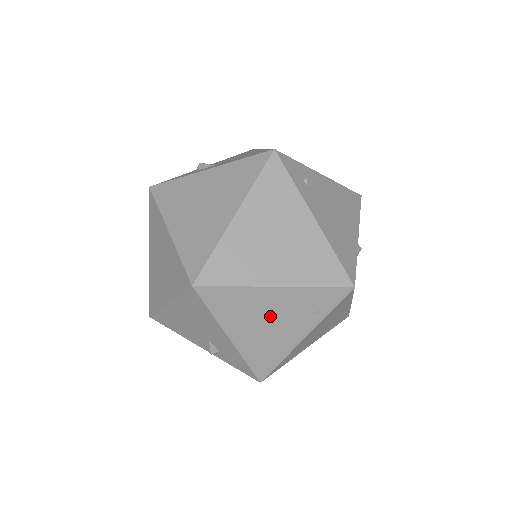
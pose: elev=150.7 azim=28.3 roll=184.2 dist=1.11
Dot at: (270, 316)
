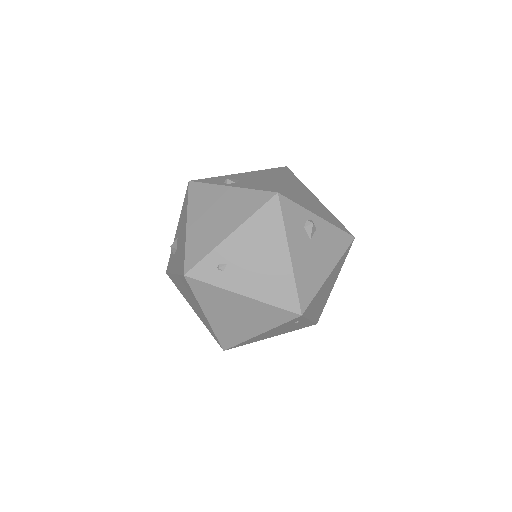
Dot at: (276, 332)
